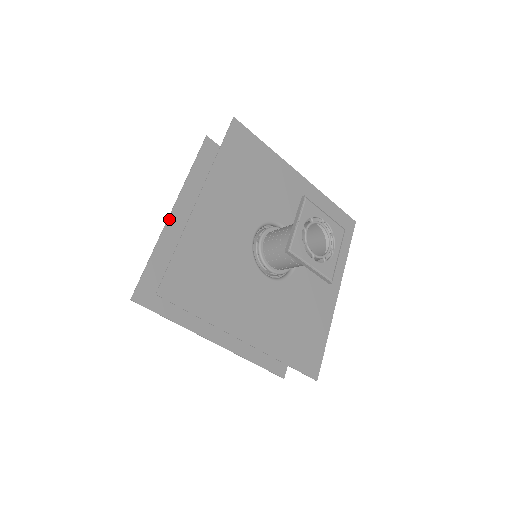
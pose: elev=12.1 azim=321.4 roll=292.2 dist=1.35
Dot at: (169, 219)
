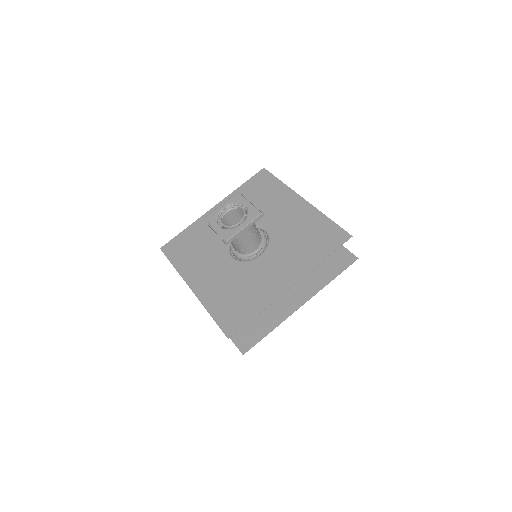
Dot at: occluded
